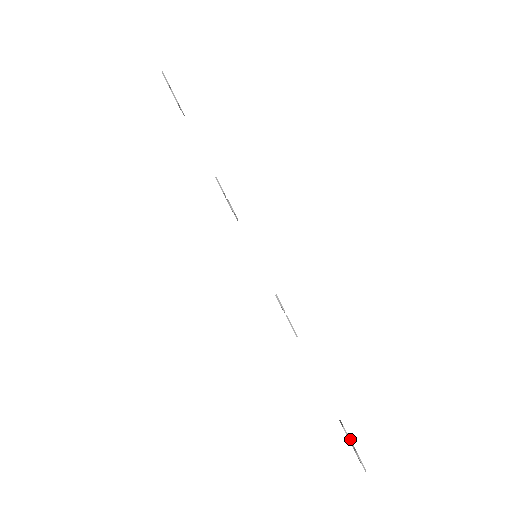
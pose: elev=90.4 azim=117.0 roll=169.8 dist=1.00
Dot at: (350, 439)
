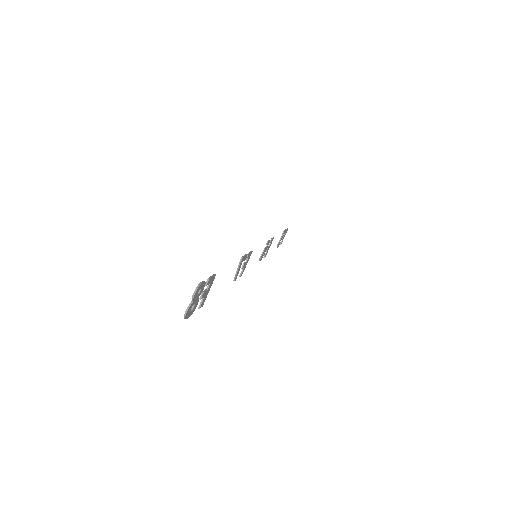
Dot at: (212, 277)
